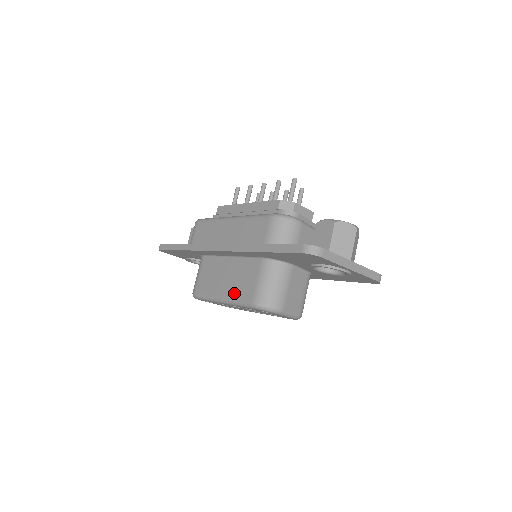
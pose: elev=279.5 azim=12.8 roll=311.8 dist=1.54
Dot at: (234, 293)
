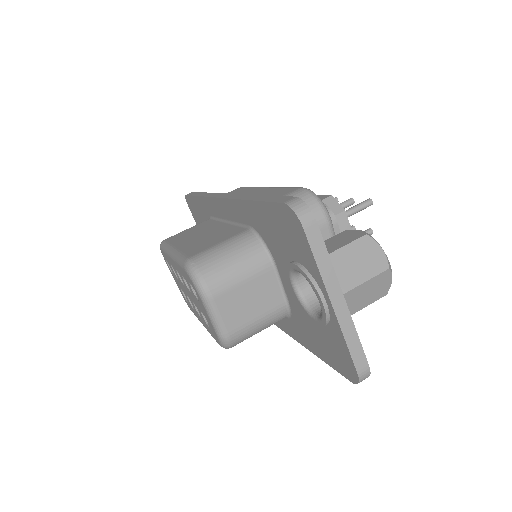
Dot at: (188, 247)
